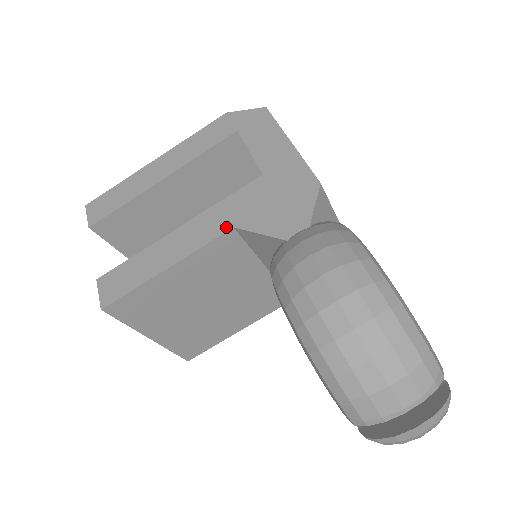
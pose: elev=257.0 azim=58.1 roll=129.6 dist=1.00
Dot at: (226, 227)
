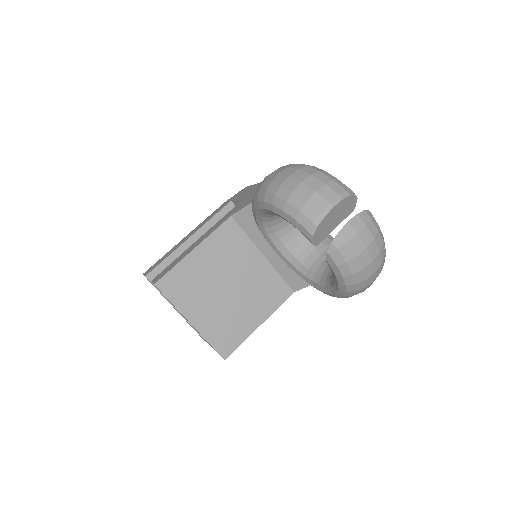
Dot at: (227, 218)
